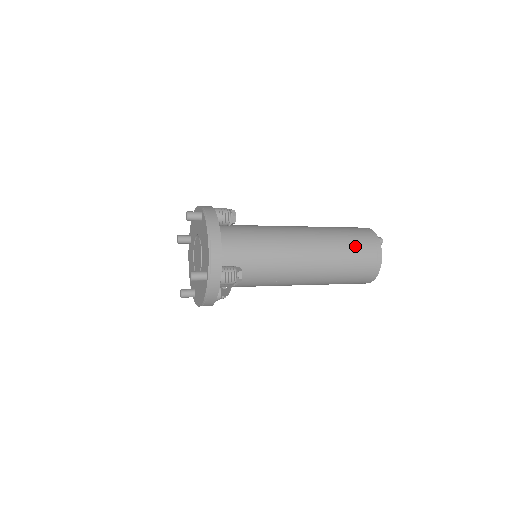
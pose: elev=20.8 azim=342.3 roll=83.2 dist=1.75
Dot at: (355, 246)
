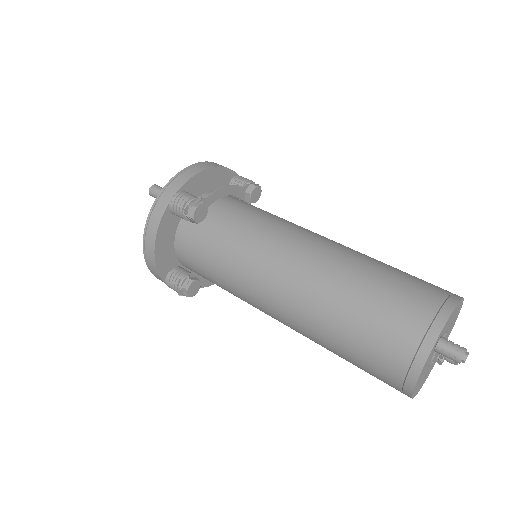
Dot at: (362, 347)
